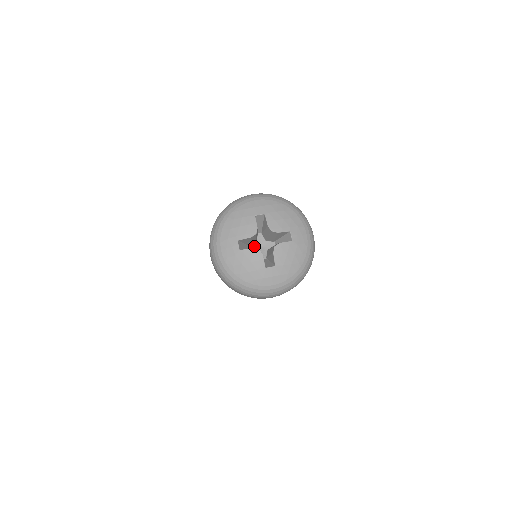
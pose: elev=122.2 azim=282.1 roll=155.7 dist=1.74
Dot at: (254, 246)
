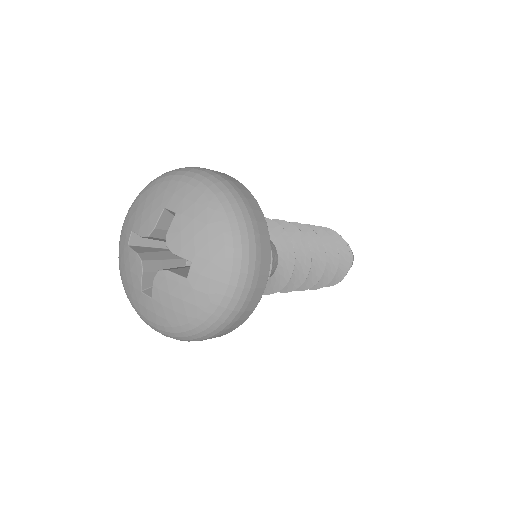
Dot at: occluded
